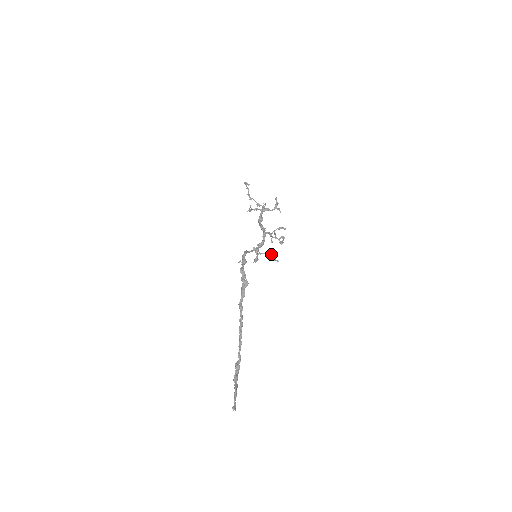
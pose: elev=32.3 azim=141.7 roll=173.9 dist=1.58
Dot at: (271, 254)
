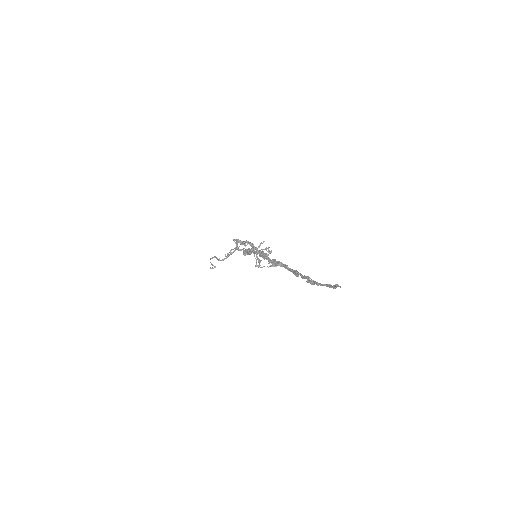
Dot at: (270, 265)
